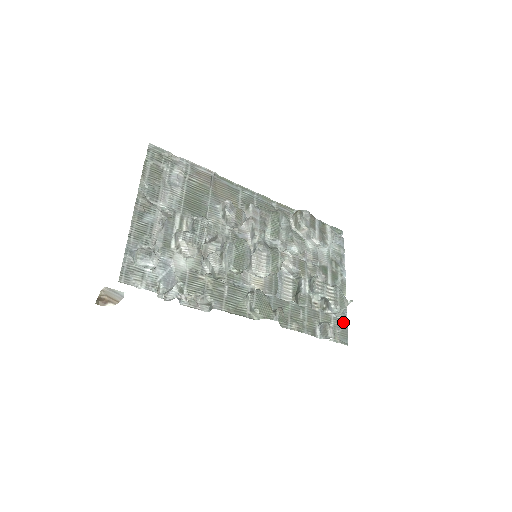
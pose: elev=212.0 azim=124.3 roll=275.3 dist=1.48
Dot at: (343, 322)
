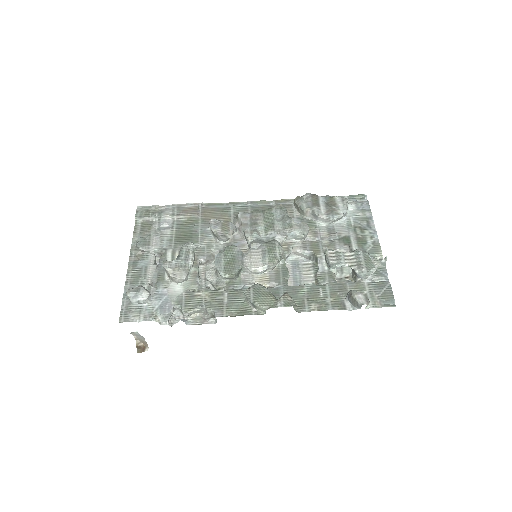
Dot at: (383, 284)
